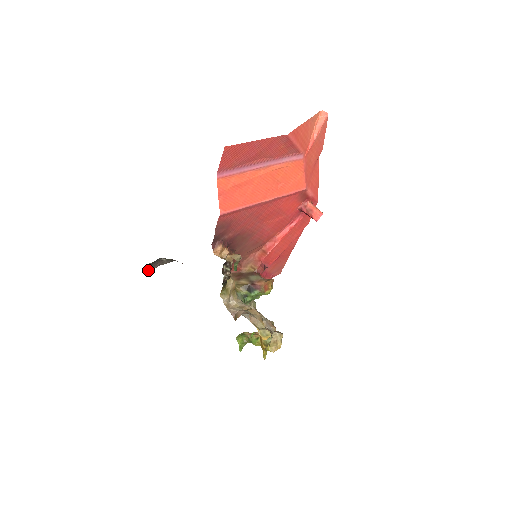
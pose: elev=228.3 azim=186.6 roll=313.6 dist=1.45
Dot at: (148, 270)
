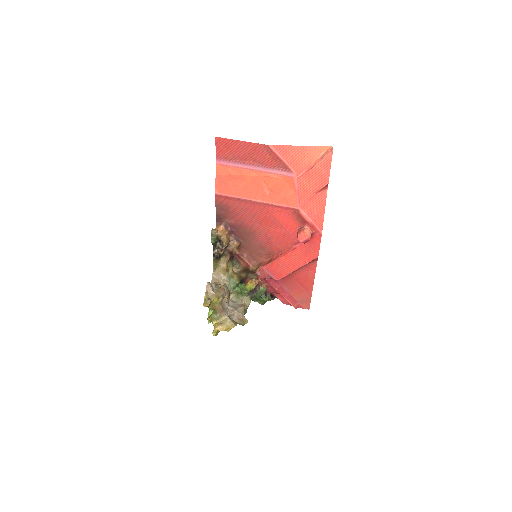
Dot at: occluded
